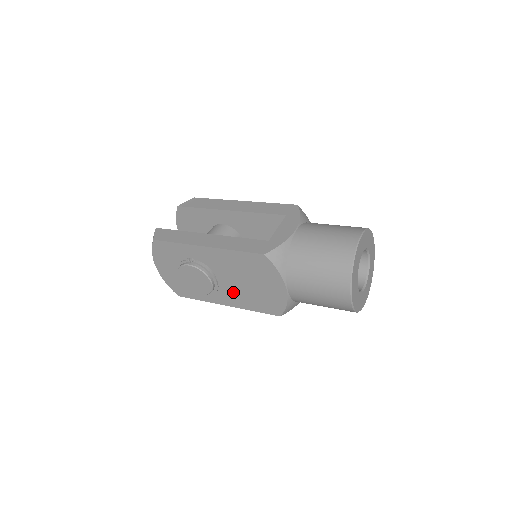
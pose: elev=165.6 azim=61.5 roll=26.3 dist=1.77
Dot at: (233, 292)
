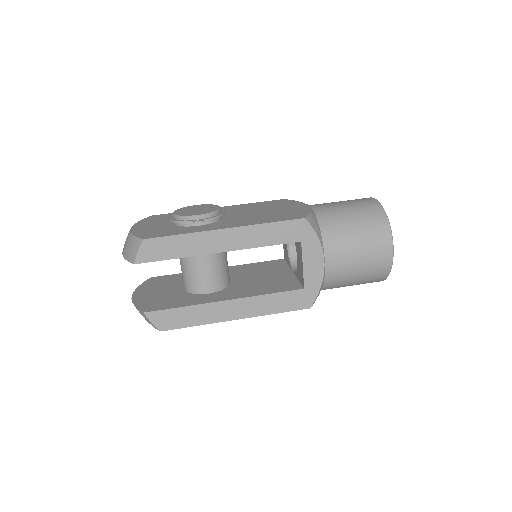
Dot at: occluded
